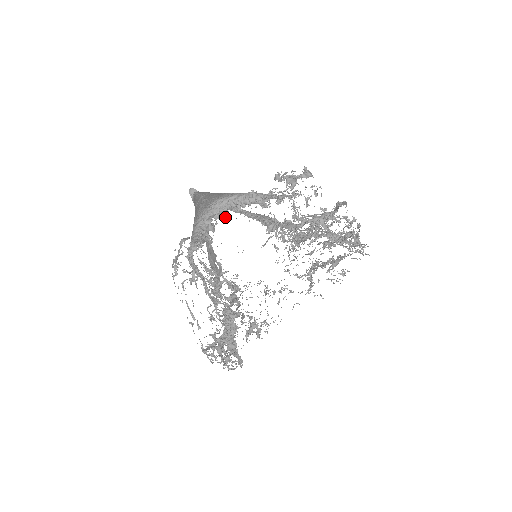
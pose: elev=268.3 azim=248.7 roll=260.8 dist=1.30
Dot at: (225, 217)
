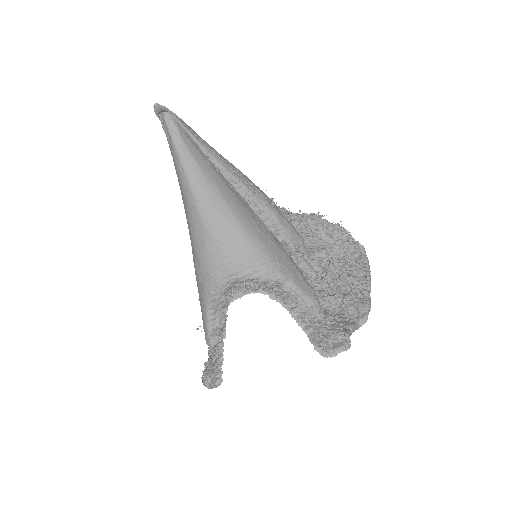
Dot at: occluded
